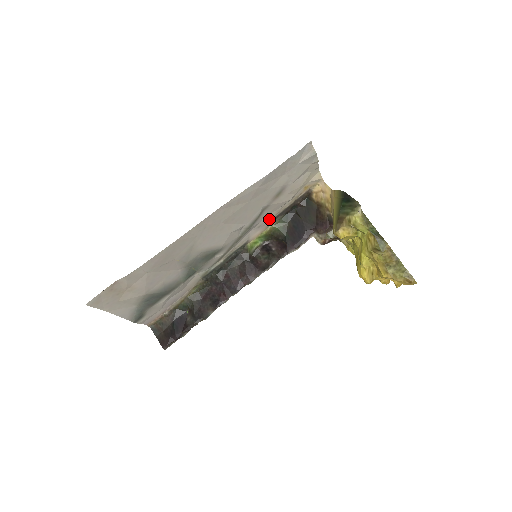
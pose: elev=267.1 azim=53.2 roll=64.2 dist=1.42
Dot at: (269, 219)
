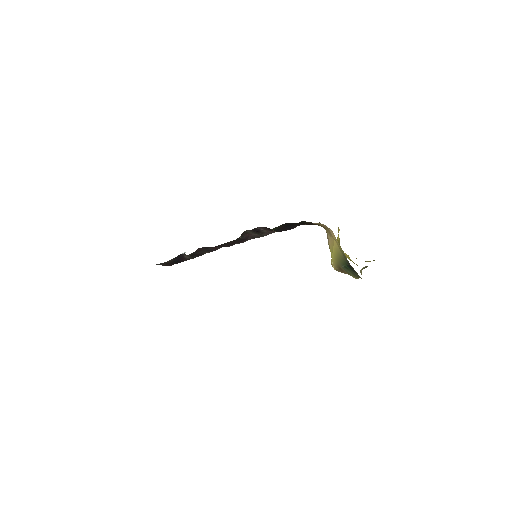
Dot at: occluded
